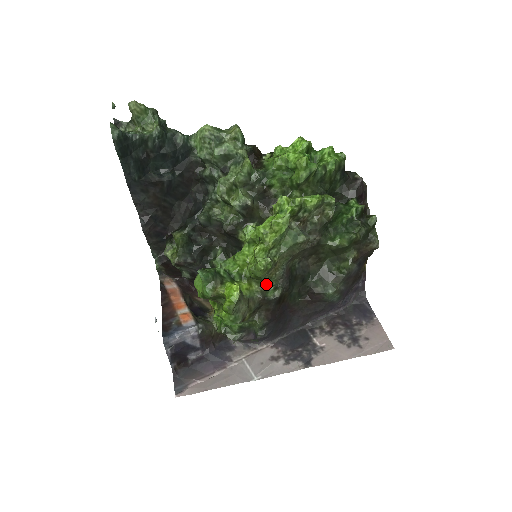
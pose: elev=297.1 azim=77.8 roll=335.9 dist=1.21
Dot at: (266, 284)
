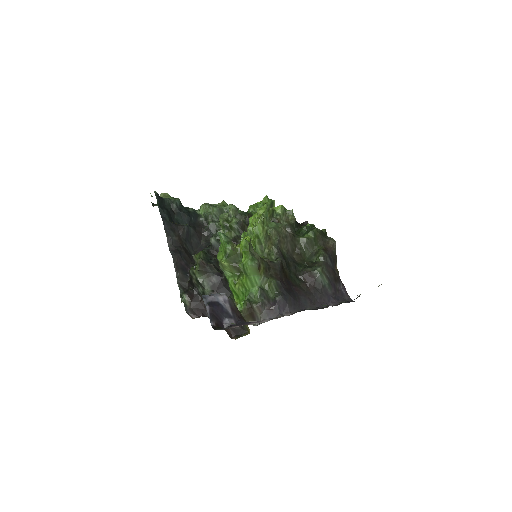
Dot at: (268, 256)
